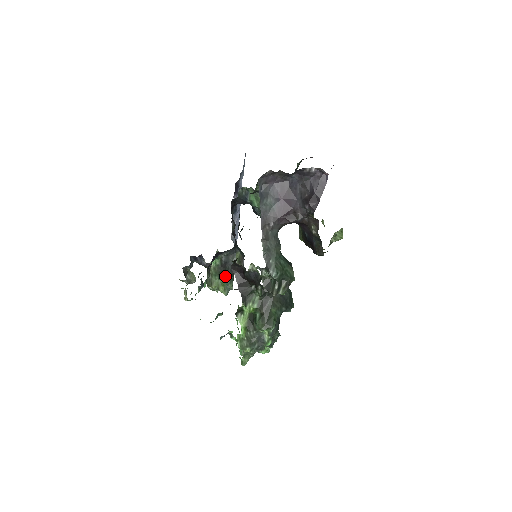
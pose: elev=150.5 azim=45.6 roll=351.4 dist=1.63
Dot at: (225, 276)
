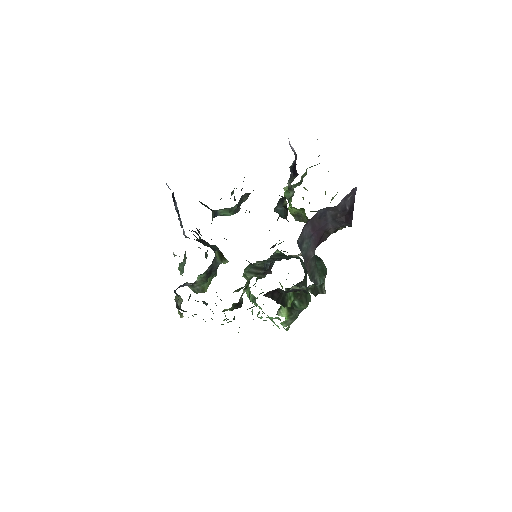
Dot at: (211, 276)
